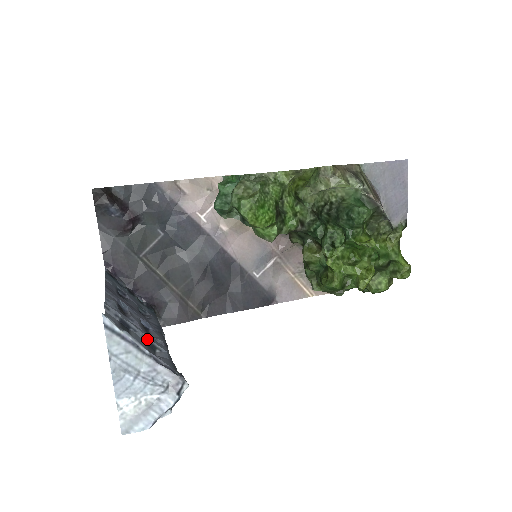
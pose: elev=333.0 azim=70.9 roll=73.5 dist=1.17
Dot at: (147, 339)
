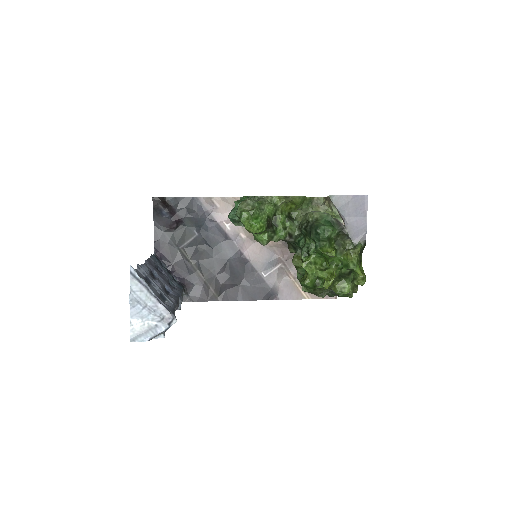
Dot at: (161, 293)
